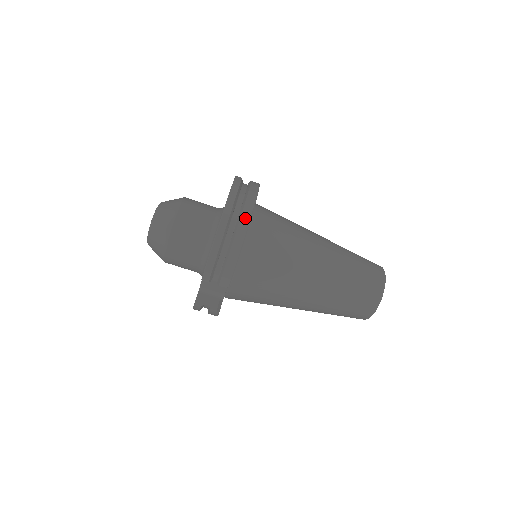
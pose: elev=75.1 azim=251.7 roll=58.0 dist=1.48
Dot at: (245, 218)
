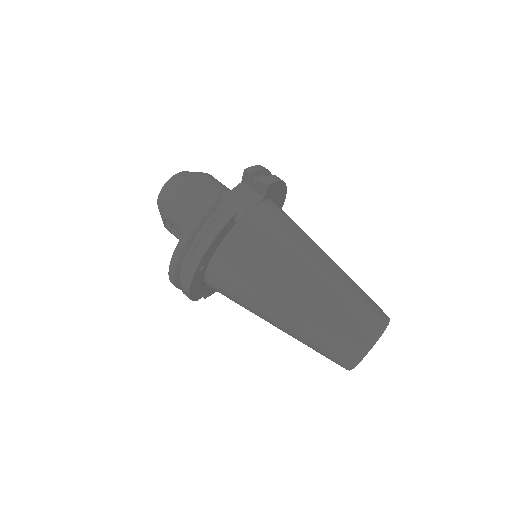
Dot at: occluded
